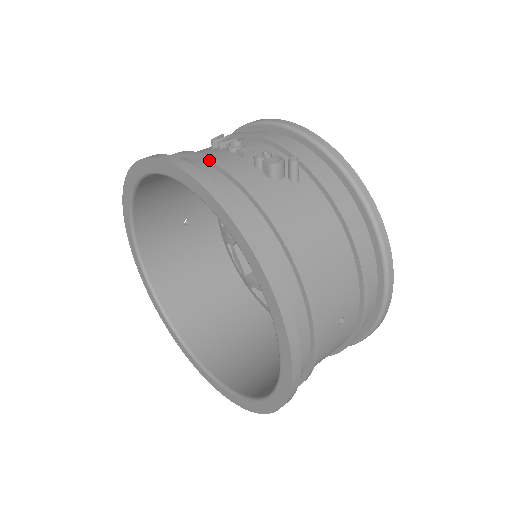
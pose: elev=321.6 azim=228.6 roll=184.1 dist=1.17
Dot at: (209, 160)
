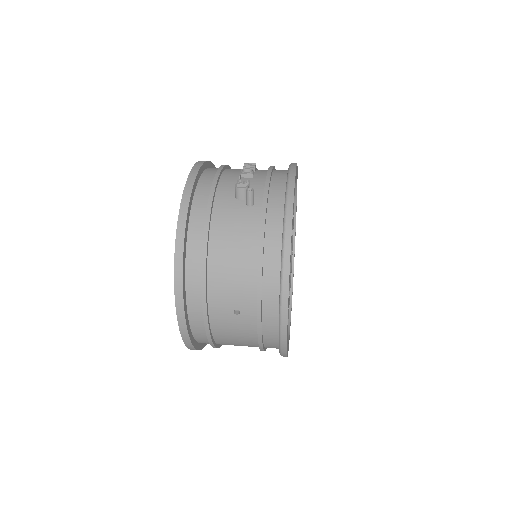
Dot at: (216, 172)
